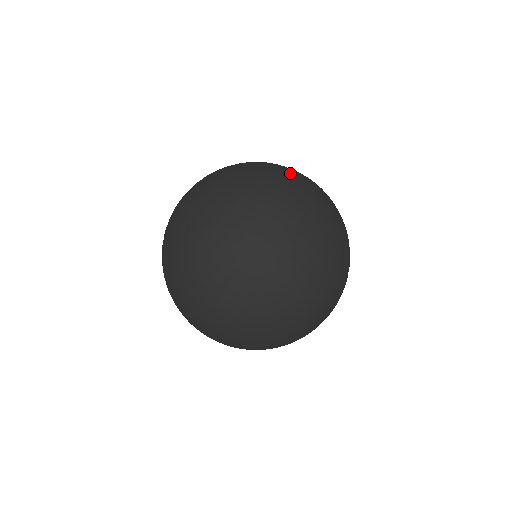
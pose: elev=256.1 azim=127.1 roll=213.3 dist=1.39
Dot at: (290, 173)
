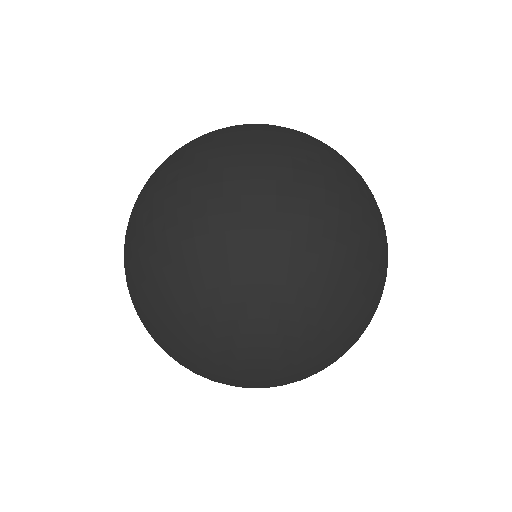
Dot at: (200, 147)
